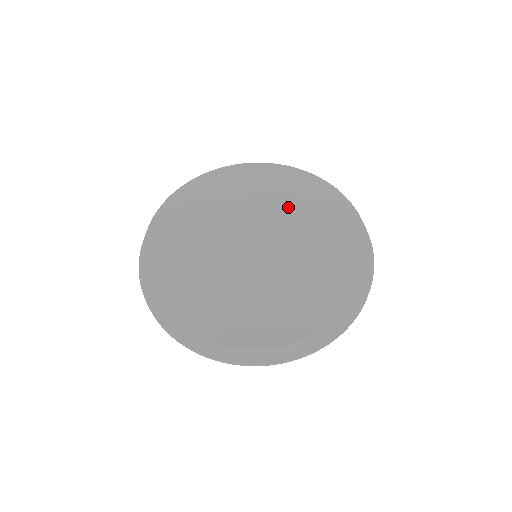
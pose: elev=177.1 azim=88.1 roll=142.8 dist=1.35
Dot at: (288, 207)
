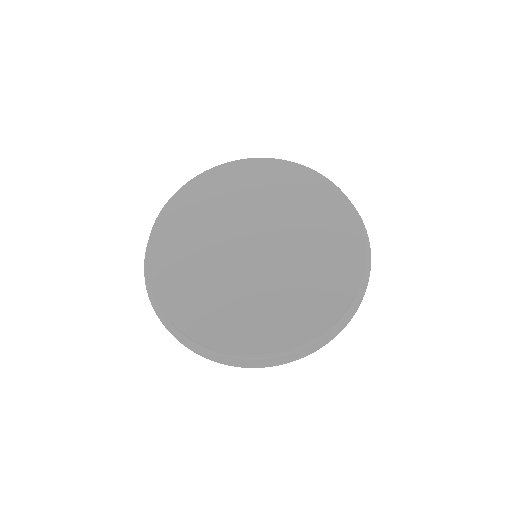
Dot at: (288, 208)
